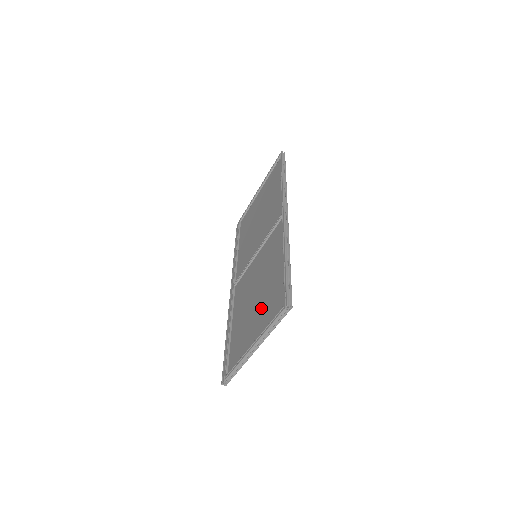
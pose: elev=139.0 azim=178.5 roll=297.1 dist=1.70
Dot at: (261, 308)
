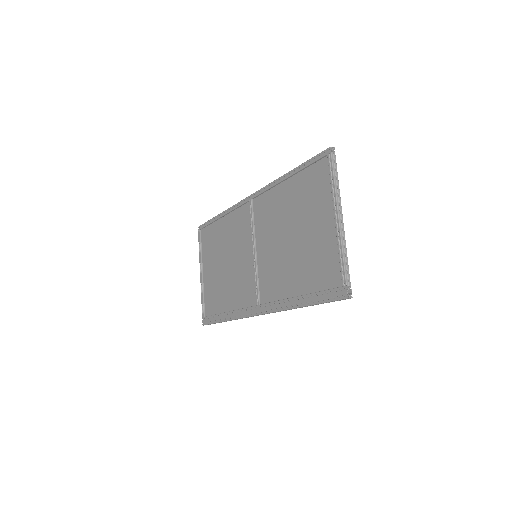
Dot at: (309, 215)
